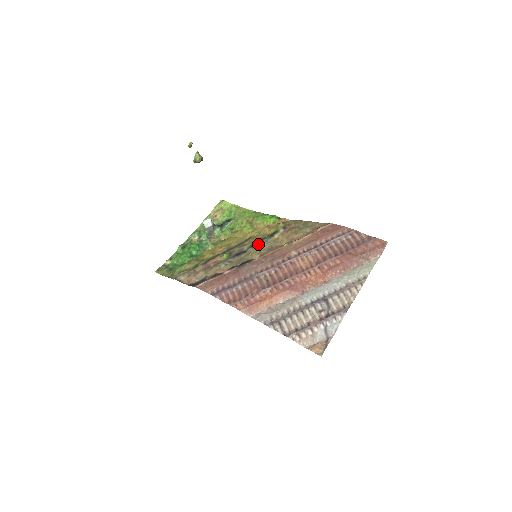
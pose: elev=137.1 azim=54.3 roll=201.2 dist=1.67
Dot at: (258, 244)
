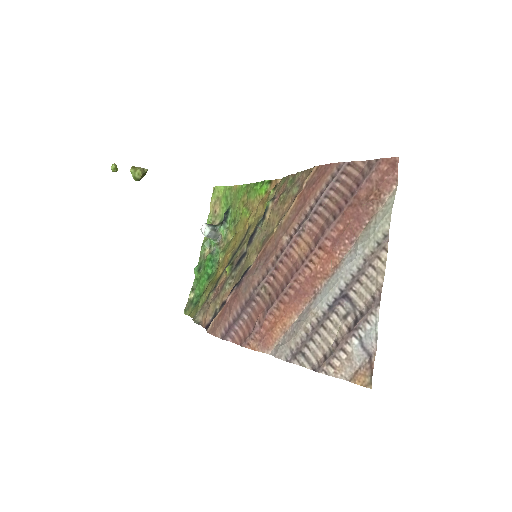
Dot at: (253, 238)
